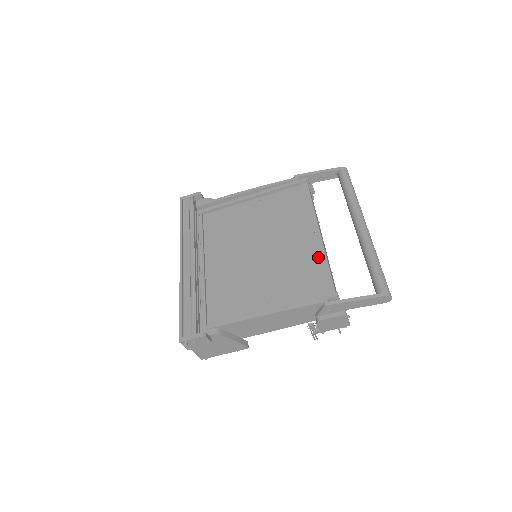
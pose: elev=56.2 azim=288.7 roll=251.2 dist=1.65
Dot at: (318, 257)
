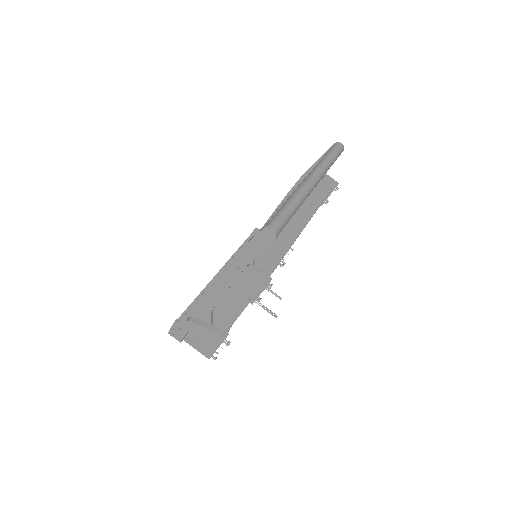
Dot at: occluded
